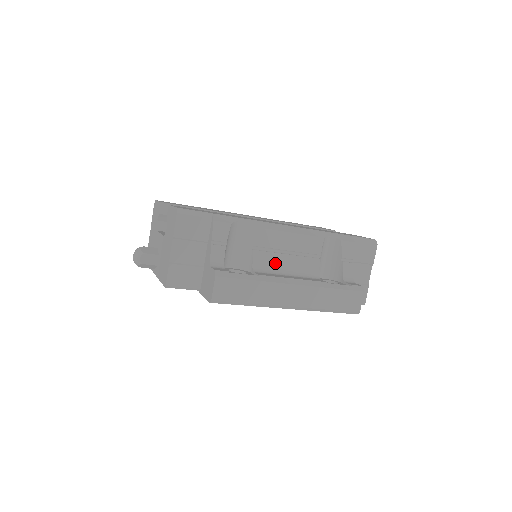
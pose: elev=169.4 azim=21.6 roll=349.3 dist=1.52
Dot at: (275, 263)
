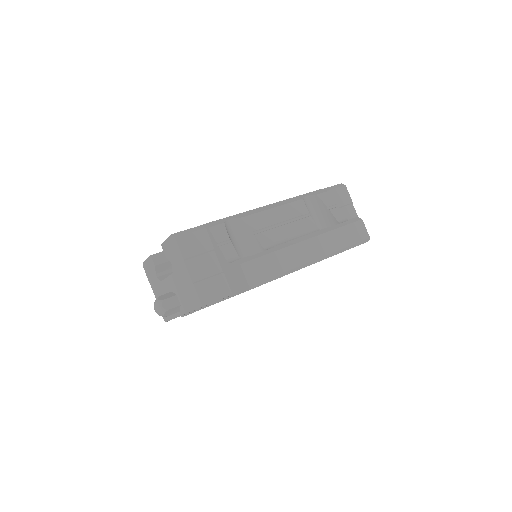
Dot at: (279, 236)
